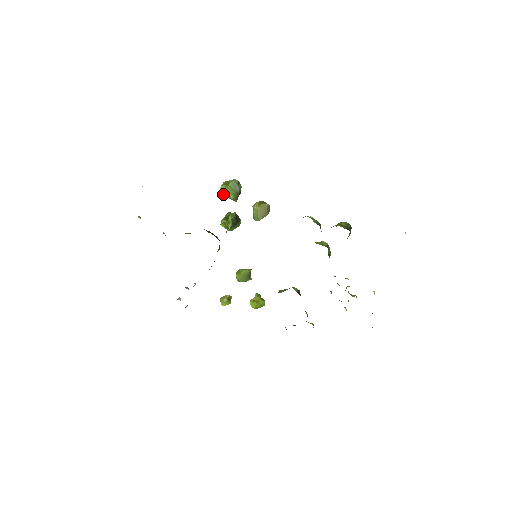
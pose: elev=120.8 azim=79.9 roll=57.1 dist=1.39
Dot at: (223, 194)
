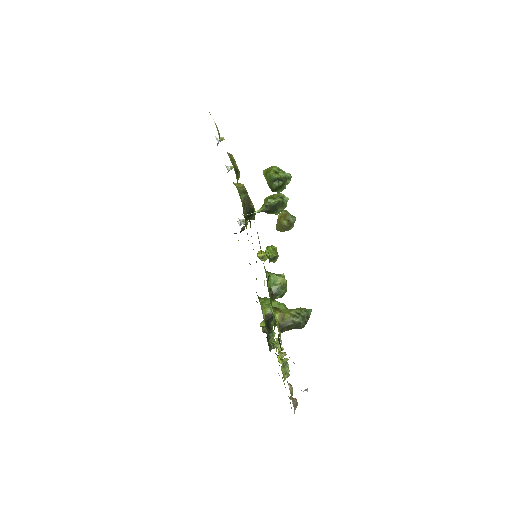
Dot at: occluded
